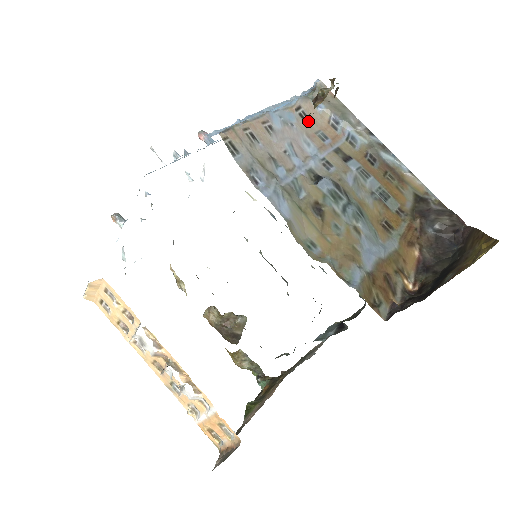
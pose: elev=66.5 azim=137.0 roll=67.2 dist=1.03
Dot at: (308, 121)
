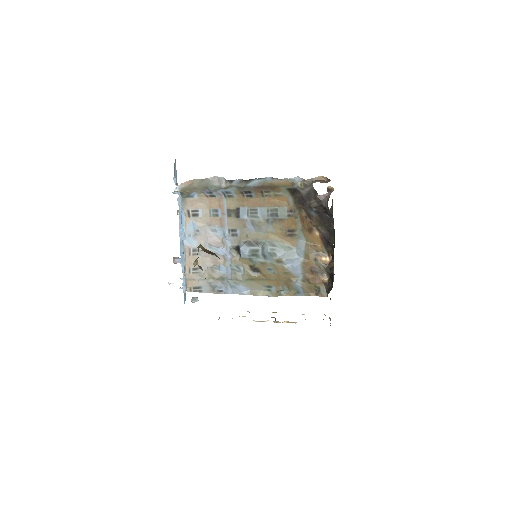
Dot at: (200, 213)
